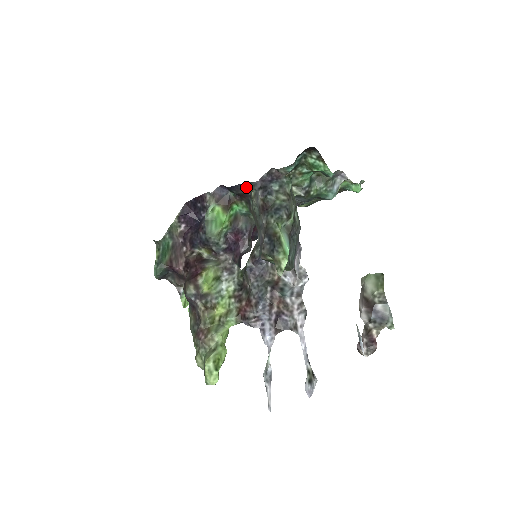
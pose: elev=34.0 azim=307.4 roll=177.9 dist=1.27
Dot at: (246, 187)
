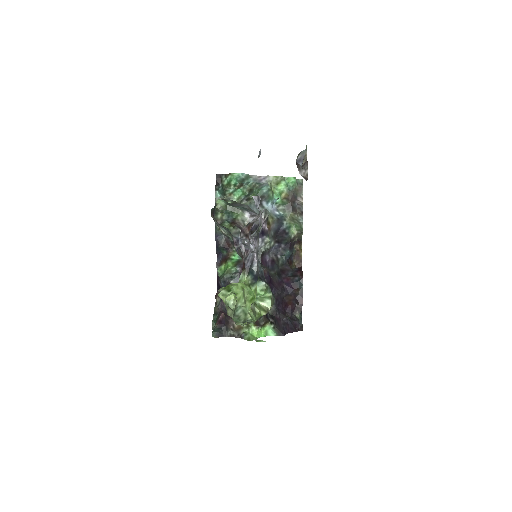
Dot at: (219, 235)
